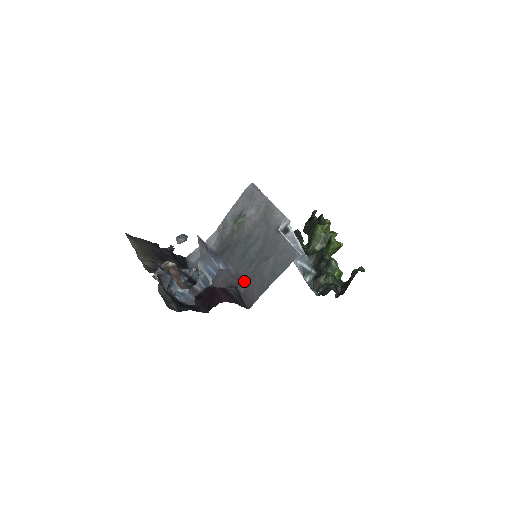
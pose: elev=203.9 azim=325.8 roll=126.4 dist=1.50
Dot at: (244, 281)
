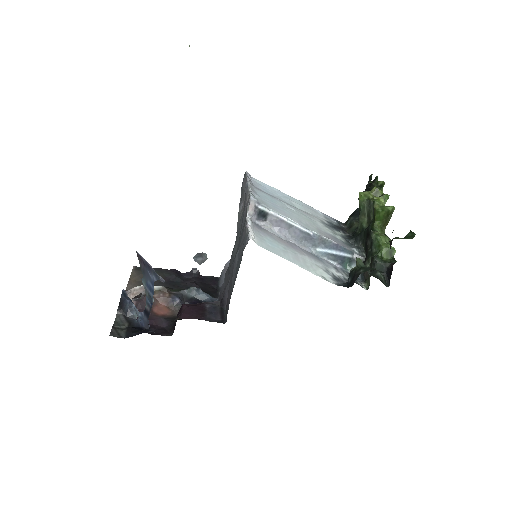
Dot at: (227, 290)
